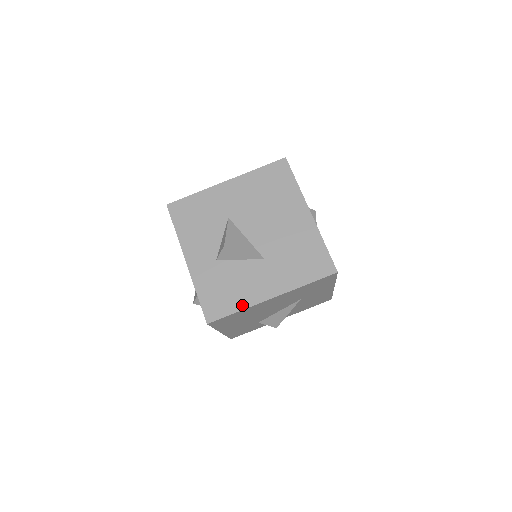
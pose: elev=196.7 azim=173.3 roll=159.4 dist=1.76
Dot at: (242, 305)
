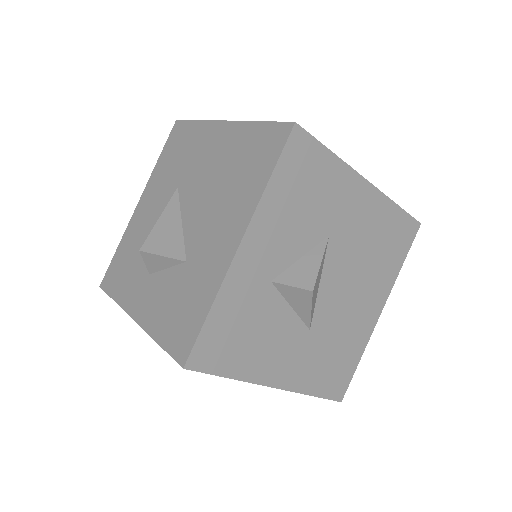
Dot at: (243, 373)
